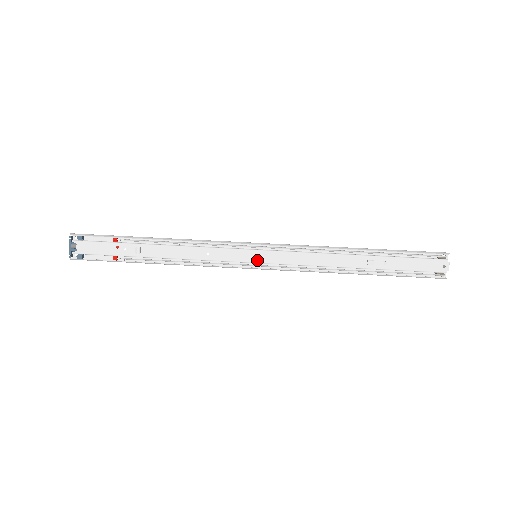
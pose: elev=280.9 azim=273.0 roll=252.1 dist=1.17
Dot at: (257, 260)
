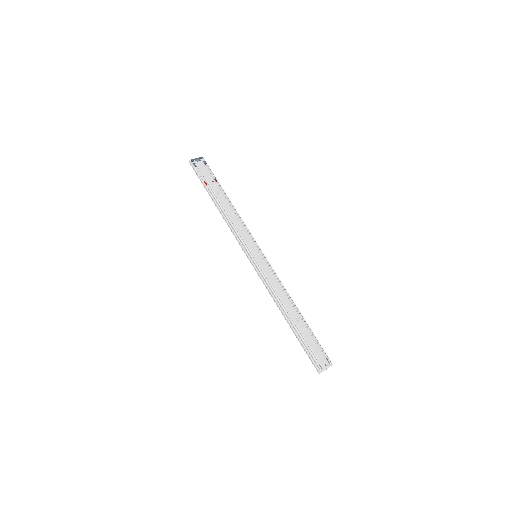
Dot at: (256, 256)
